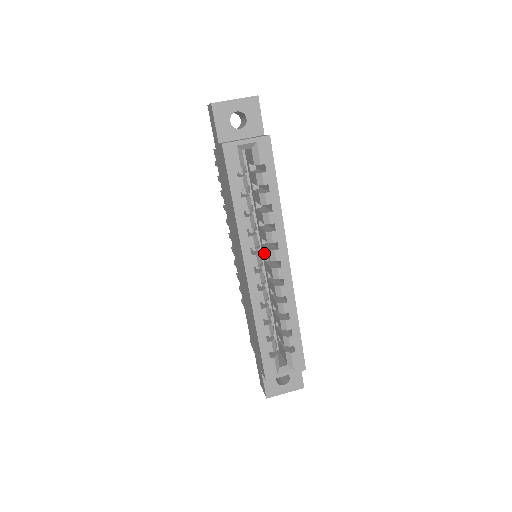
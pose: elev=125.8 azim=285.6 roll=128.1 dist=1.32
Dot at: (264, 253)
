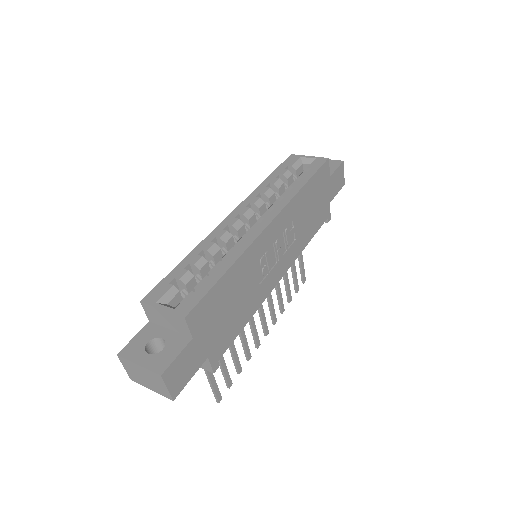
Dot at: occluded
